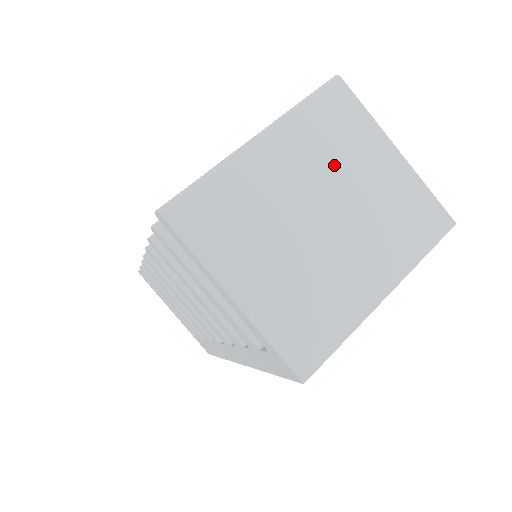
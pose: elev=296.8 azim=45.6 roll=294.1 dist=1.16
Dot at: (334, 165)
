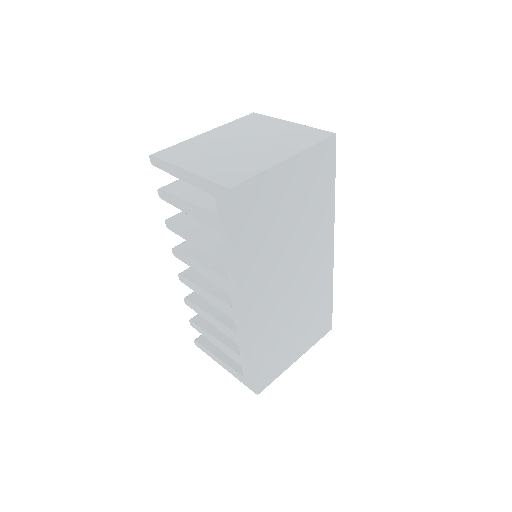
Dot at: (250, 131)
